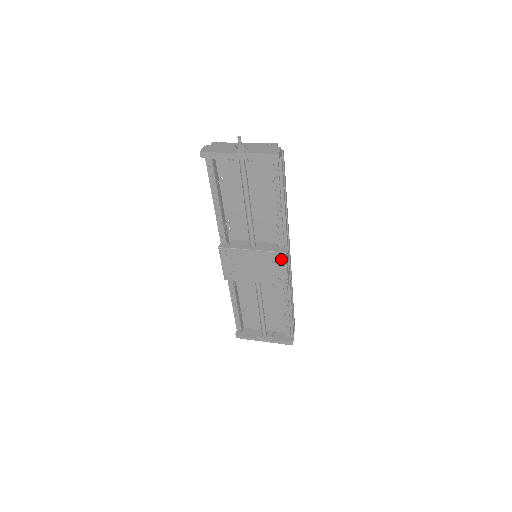
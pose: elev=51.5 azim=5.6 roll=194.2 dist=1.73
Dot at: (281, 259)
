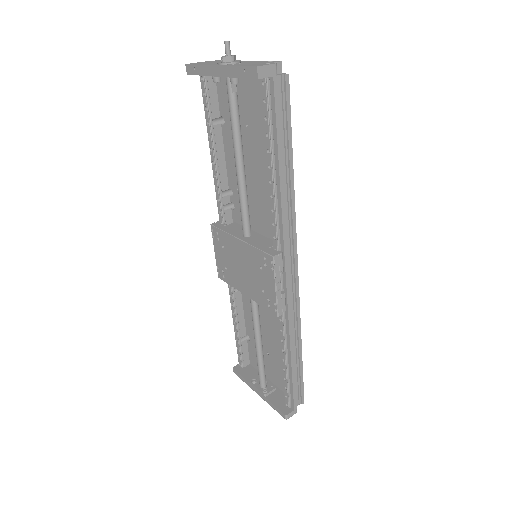
Dot at: (269, 266)
